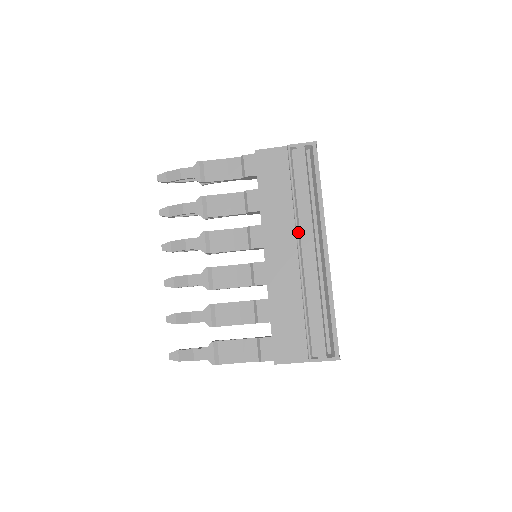
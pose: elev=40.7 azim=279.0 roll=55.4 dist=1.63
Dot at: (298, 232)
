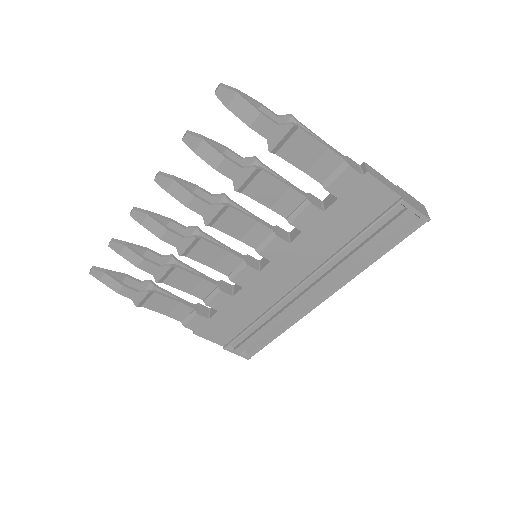
Dot at: (315, 274)
